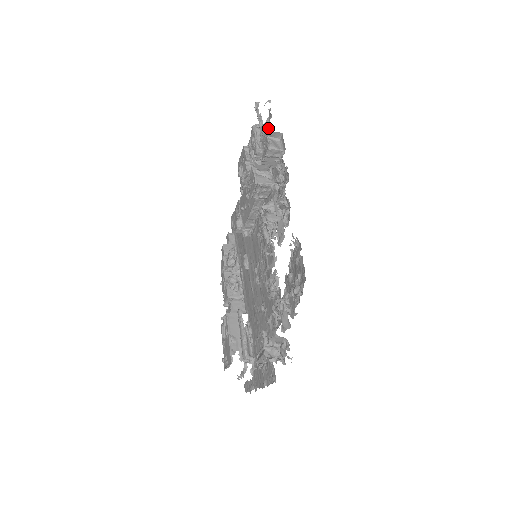
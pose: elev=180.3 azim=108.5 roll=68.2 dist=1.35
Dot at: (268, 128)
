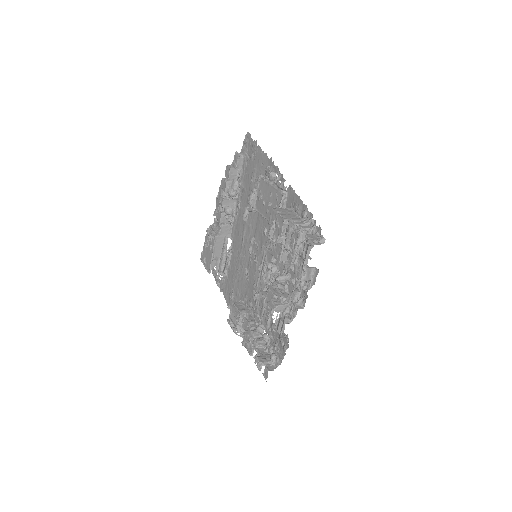
Dot at: (314, 223)
